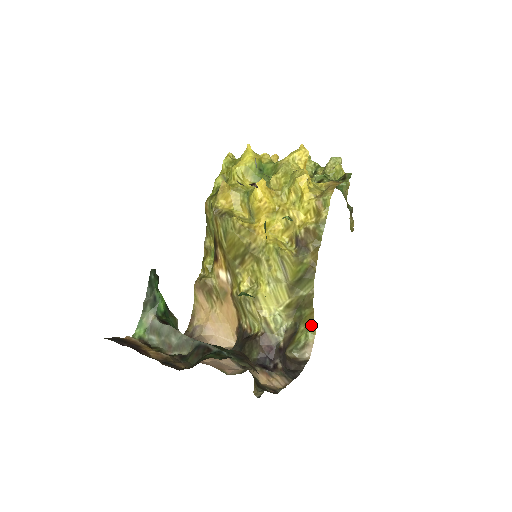
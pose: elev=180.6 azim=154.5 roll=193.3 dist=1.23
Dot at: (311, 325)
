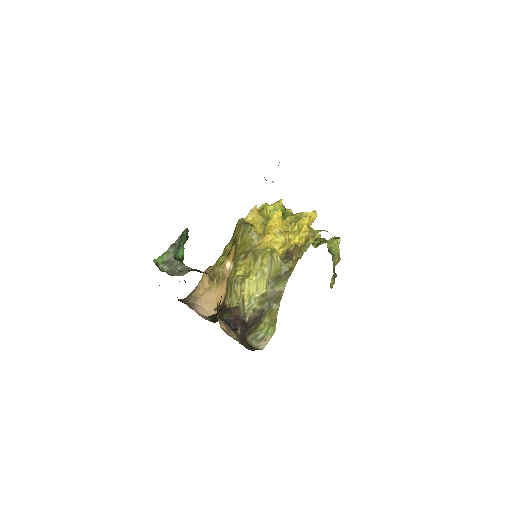
Dot at: (274, 322)
